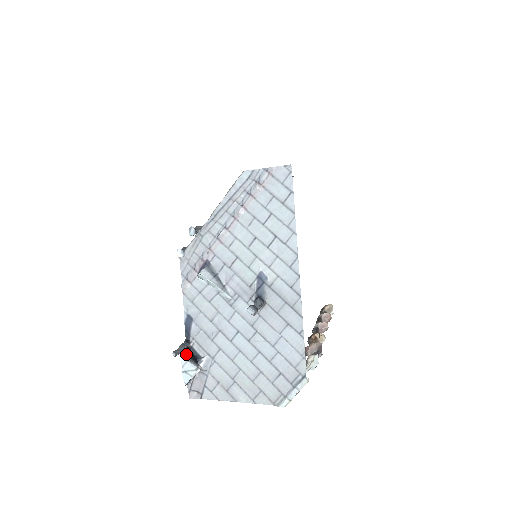
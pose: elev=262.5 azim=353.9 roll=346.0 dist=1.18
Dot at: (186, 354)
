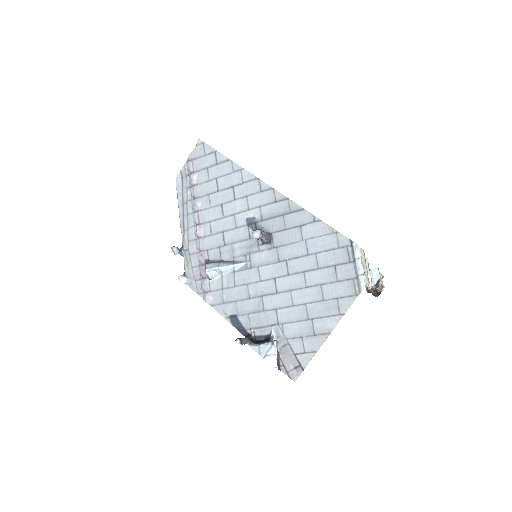
Dot at: (254, 344)
